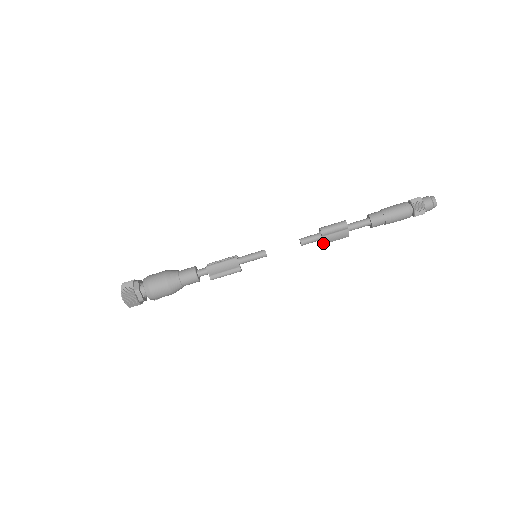
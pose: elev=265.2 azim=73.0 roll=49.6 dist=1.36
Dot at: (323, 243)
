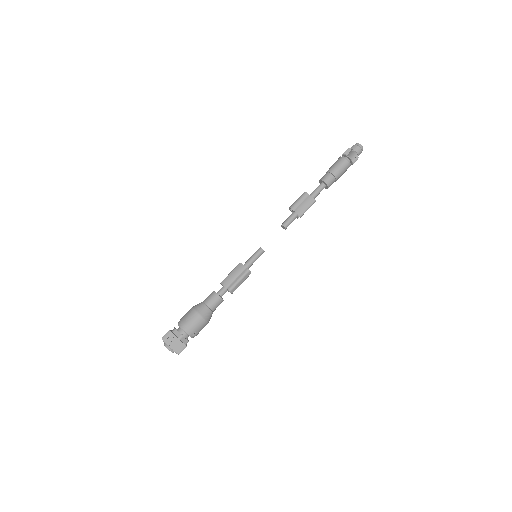
Dot at: (299, 215)
